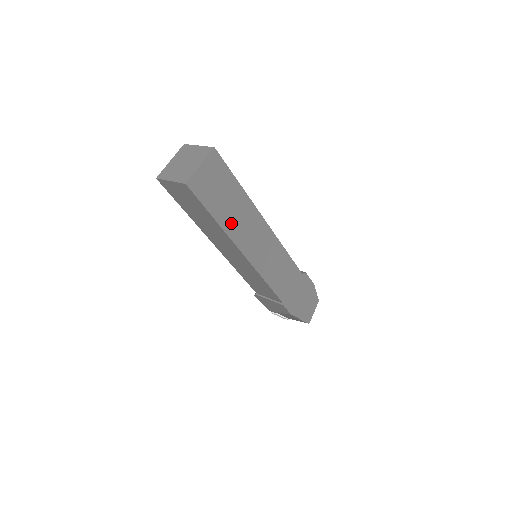
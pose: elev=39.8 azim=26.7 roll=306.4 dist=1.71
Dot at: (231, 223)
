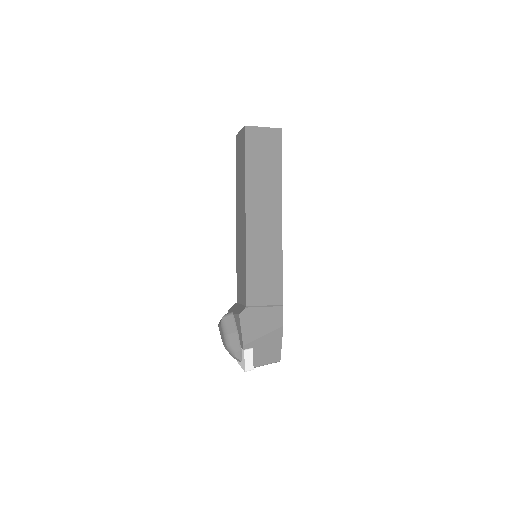
Dot at: occluded
